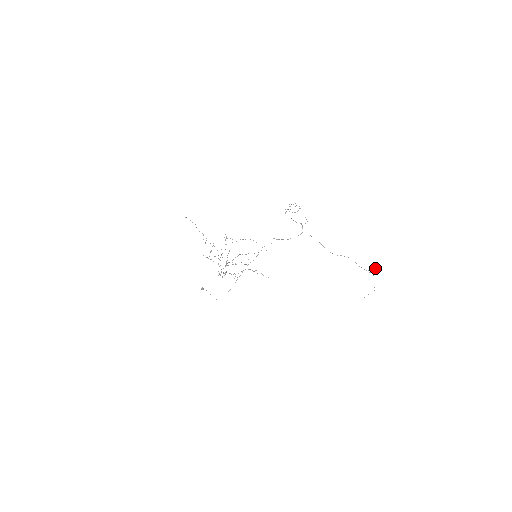
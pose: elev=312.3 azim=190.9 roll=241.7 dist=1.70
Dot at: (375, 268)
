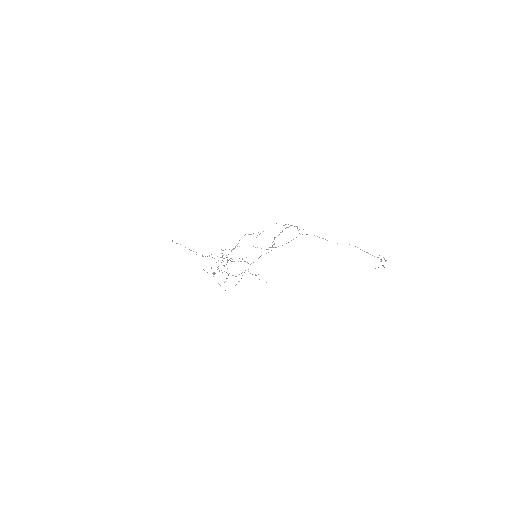
Dot at: occluded
